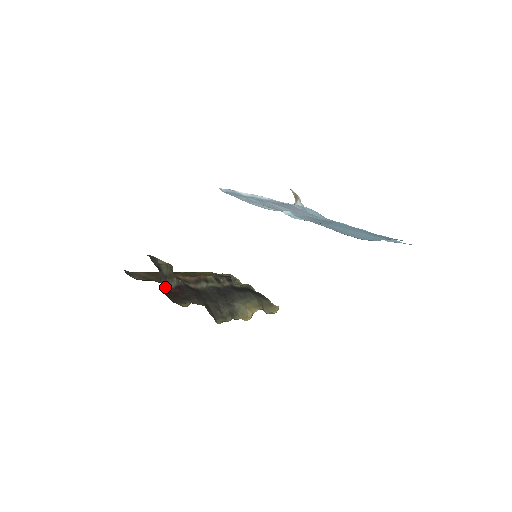
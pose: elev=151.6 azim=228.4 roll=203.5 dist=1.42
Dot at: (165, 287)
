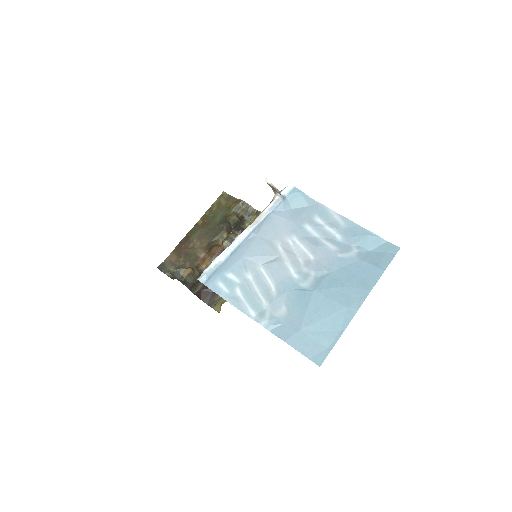
Dot at: (196, 290)
